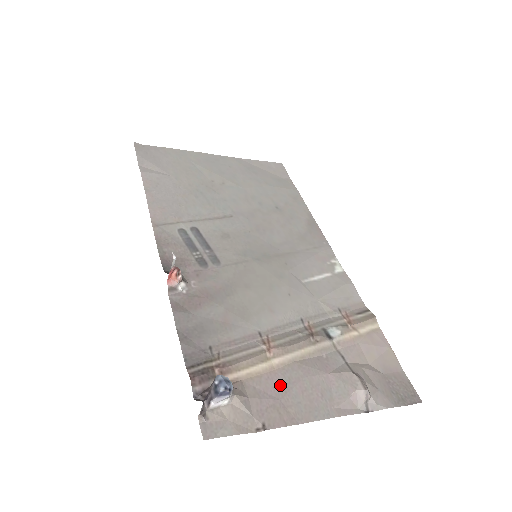
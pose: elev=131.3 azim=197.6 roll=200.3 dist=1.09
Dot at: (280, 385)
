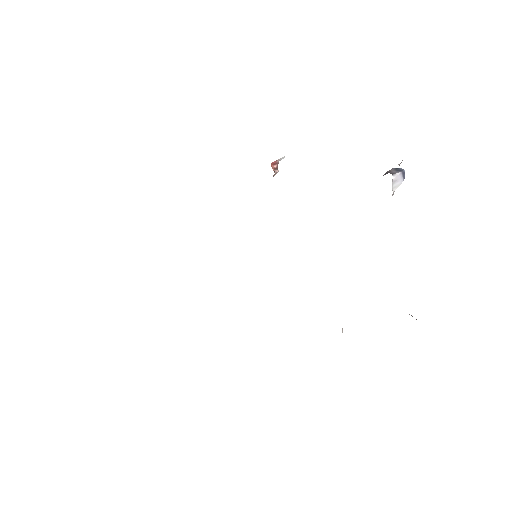
Dot at: occluded
